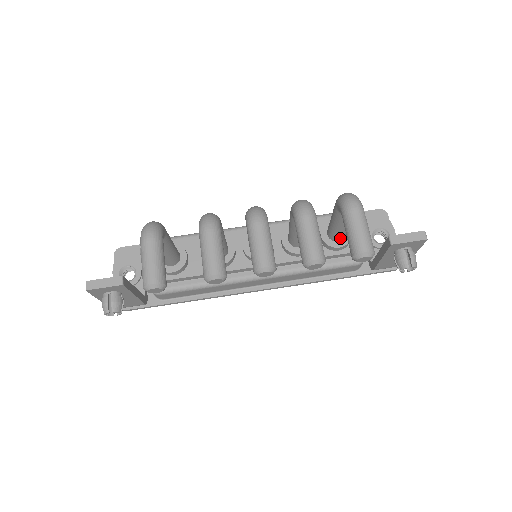
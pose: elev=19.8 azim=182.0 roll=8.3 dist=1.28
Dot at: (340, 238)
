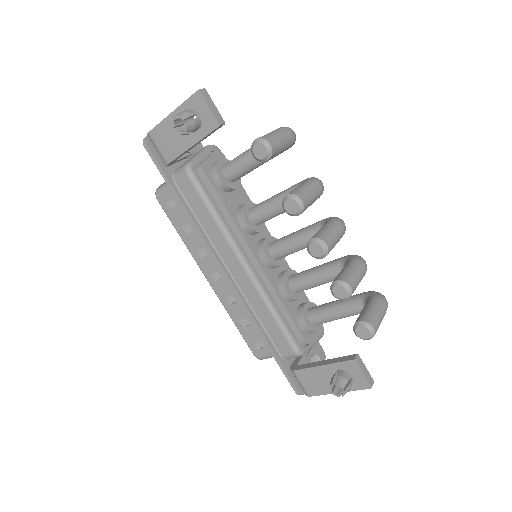
Dot at: (316, 320)
